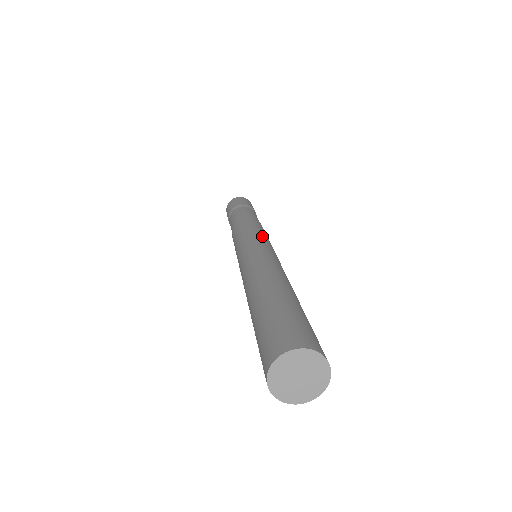
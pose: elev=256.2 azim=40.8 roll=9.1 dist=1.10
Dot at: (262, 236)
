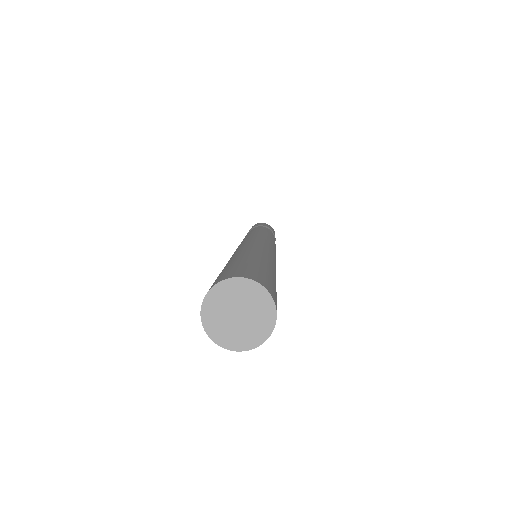
Dot at: occluded
